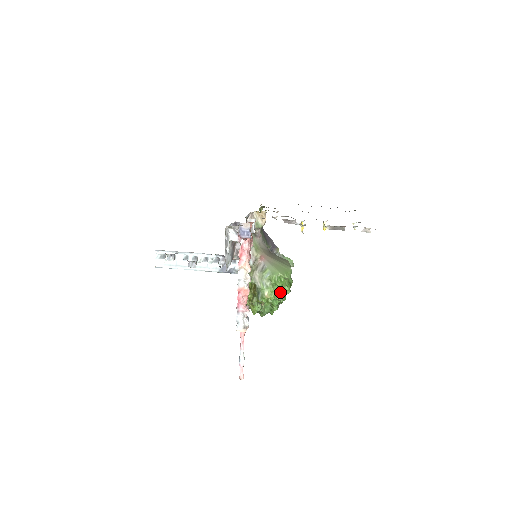
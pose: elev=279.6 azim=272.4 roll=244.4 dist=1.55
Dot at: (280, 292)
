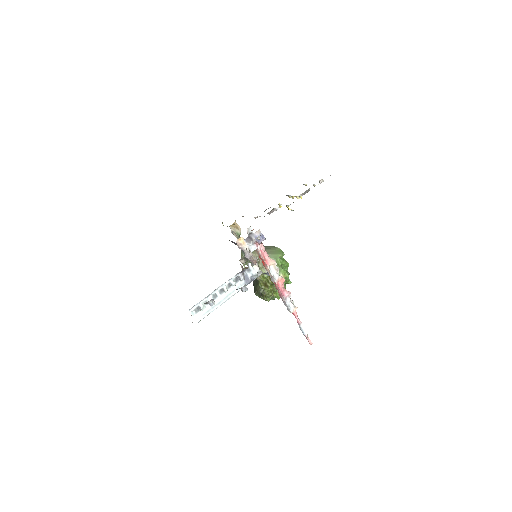
Dot at: (285, 269)
